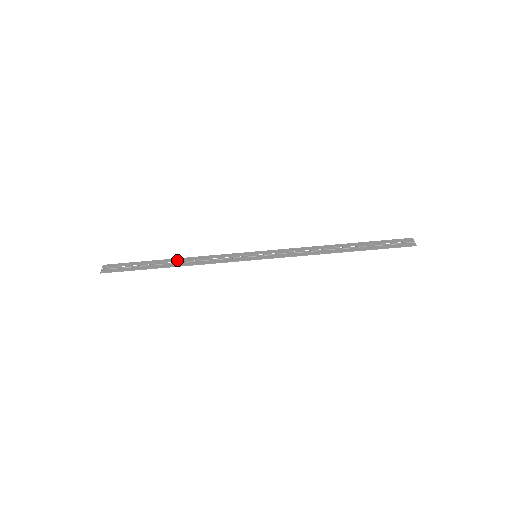
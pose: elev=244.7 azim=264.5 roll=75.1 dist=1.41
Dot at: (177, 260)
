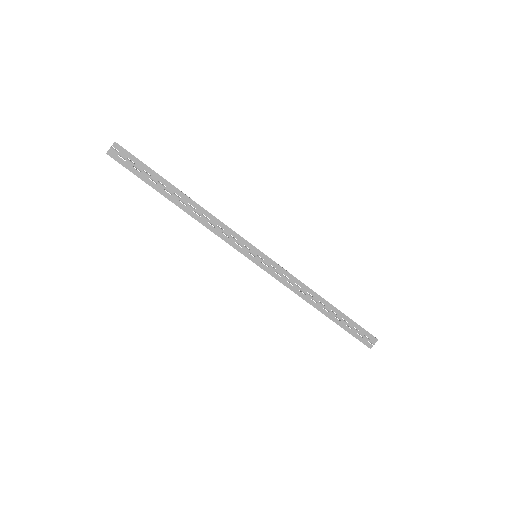
Dot at: (188, 201)
